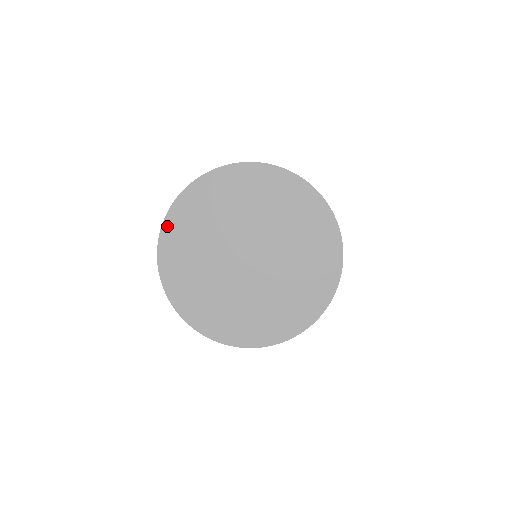
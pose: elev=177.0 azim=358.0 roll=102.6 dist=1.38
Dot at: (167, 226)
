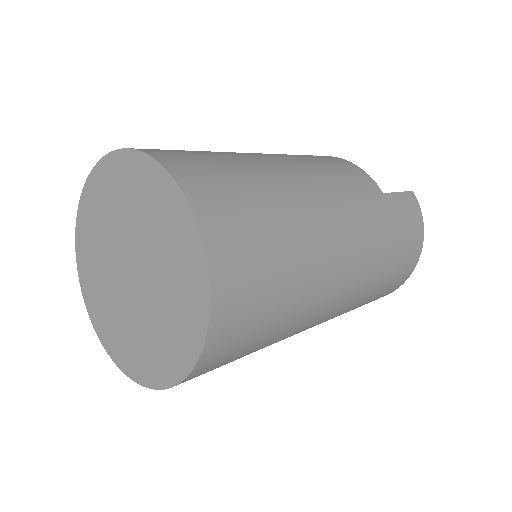
Dot at: (78, 243)
